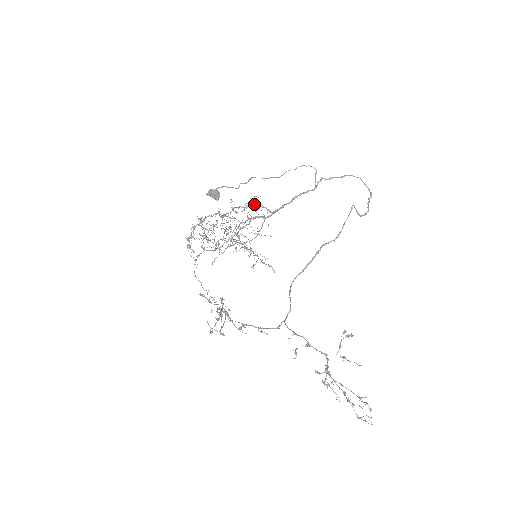
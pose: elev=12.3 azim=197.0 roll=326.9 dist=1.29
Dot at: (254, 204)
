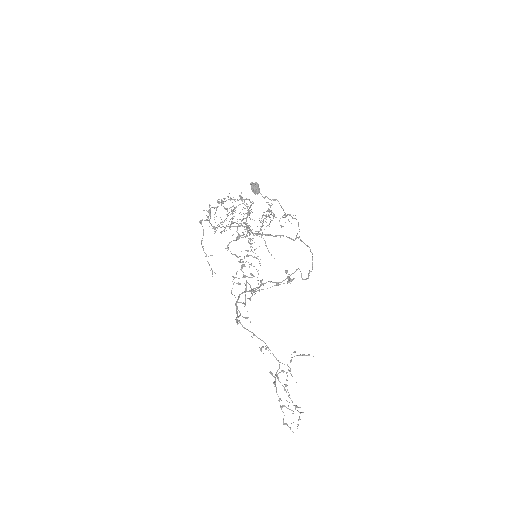
Dot at: occluded
